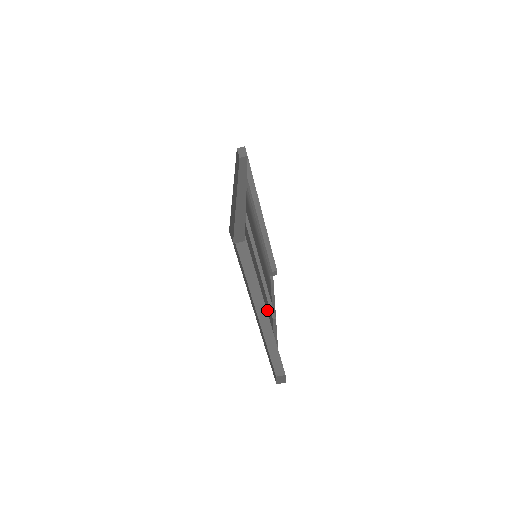
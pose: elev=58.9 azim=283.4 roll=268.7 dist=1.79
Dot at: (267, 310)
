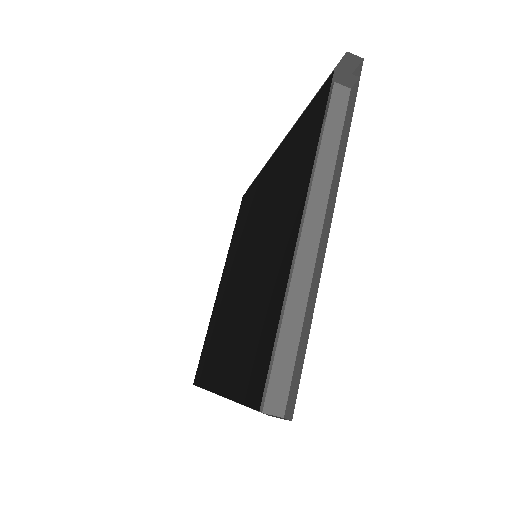
Dot at: occluded
